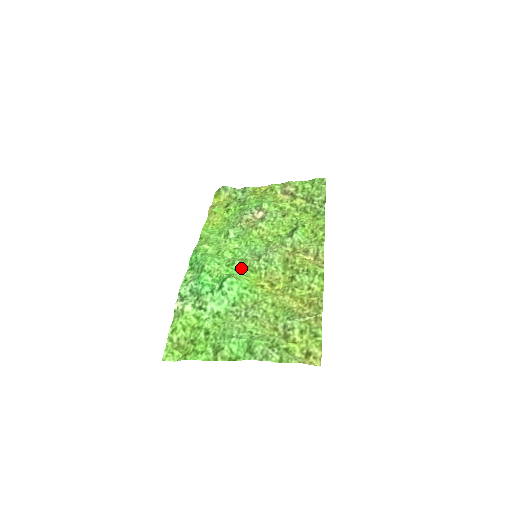
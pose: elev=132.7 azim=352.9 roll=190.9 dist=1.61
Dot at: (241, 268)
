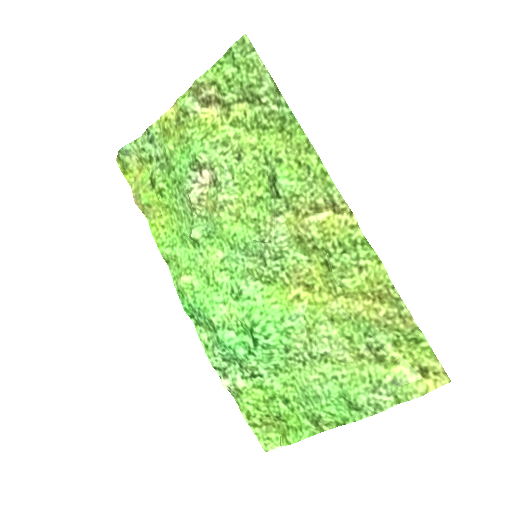
Dot at: (253, 289)
